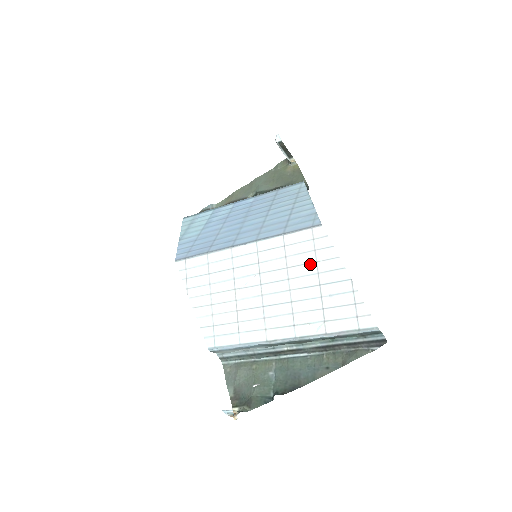
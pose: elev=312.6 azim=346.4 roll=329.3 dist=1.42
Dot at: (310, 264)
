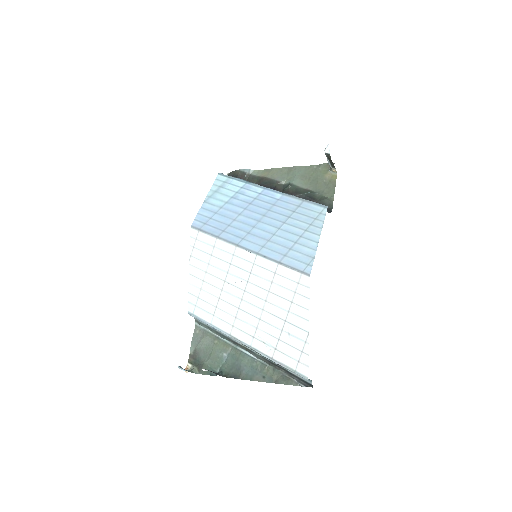
Dot at: (286, 301)
